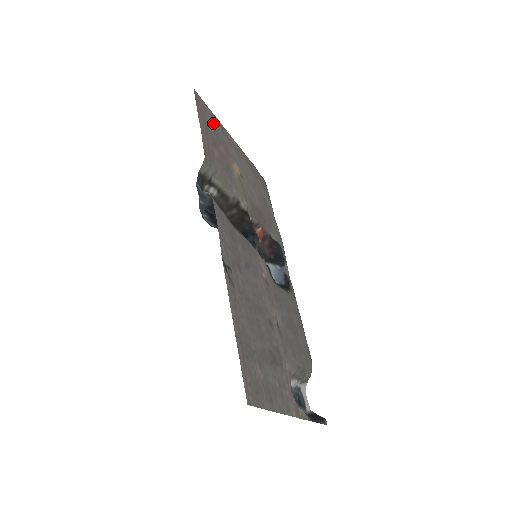
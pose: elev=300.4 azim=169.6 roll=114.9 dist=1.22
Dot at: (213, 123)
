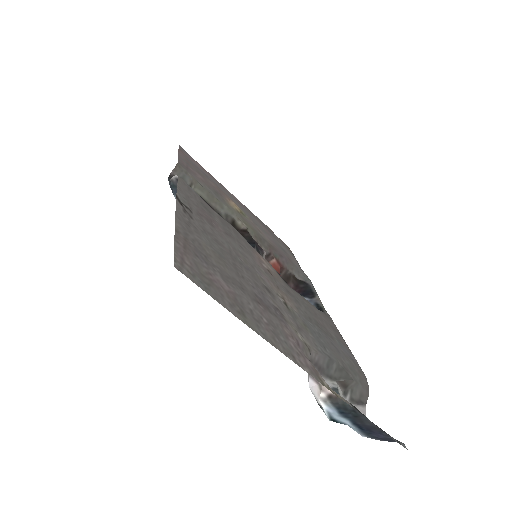
Dot at: (203, 170)
